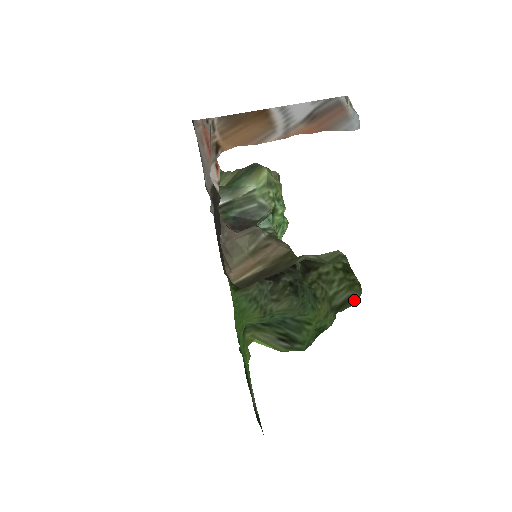
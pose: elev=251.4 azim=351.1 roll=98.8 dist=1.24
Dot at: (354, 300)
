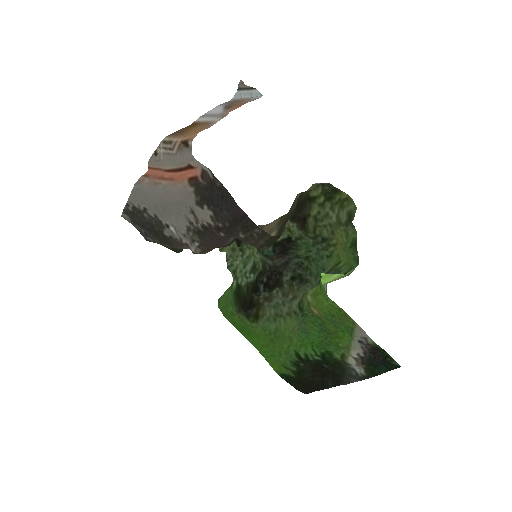
Dot at: (353, 209)
